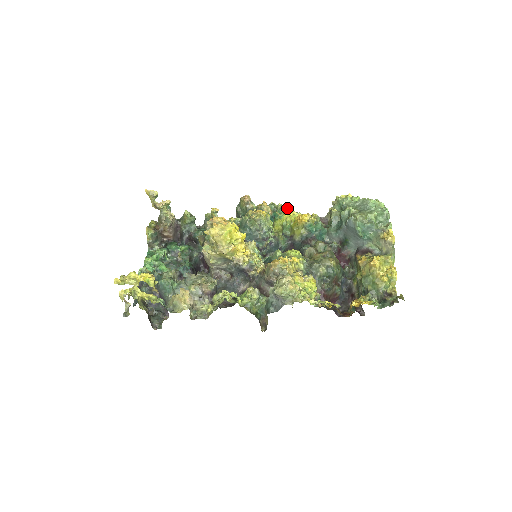
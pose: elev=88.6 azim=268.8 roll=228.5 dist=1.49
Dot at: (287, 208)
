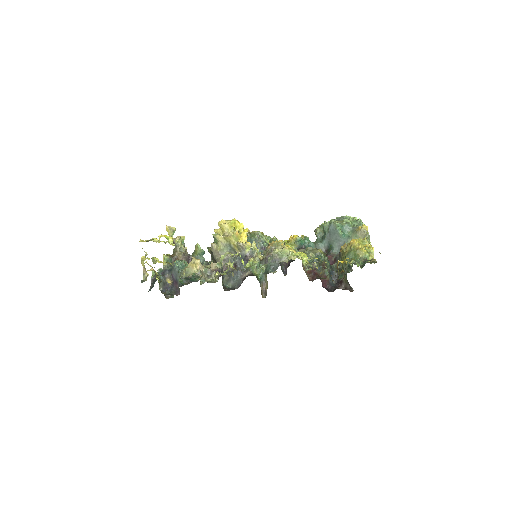
Dot at: occluded
